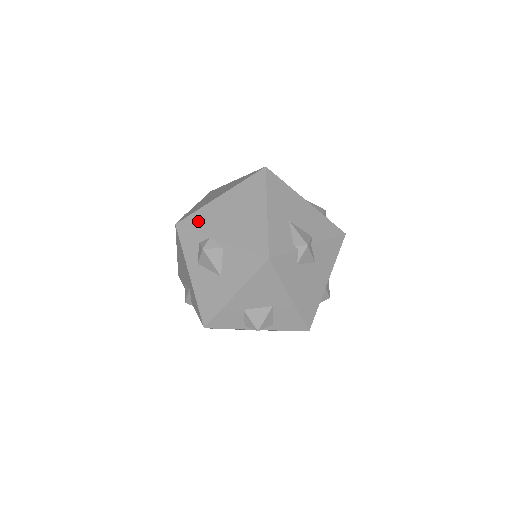
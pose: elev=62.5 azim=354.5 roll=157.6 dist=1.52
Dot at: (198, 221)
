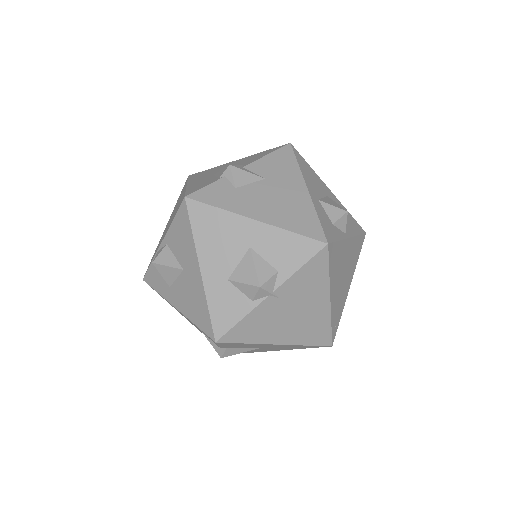
Dot at: (153, 256)
